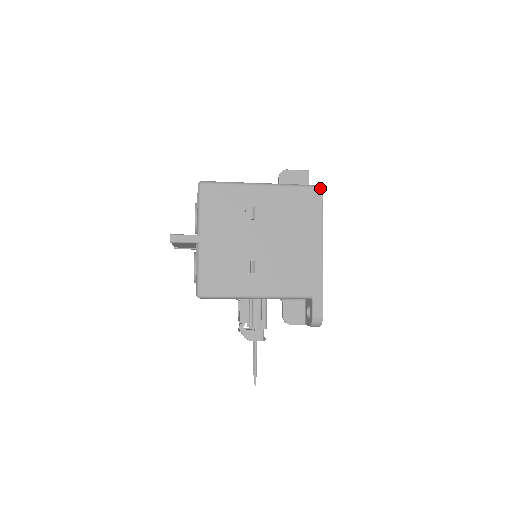
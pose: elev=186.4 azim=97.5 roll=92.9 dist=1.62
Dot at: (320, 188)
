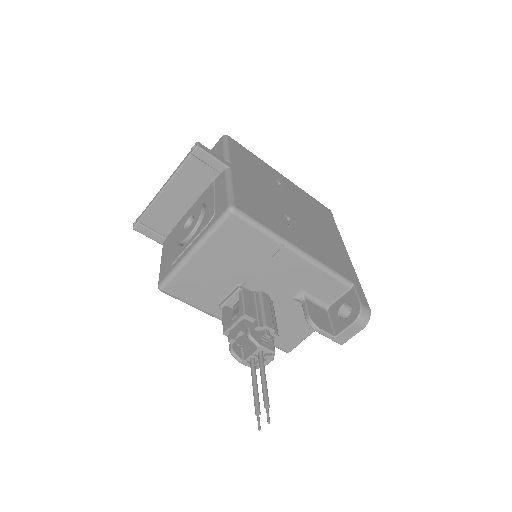
Dot at: (329, 209)
